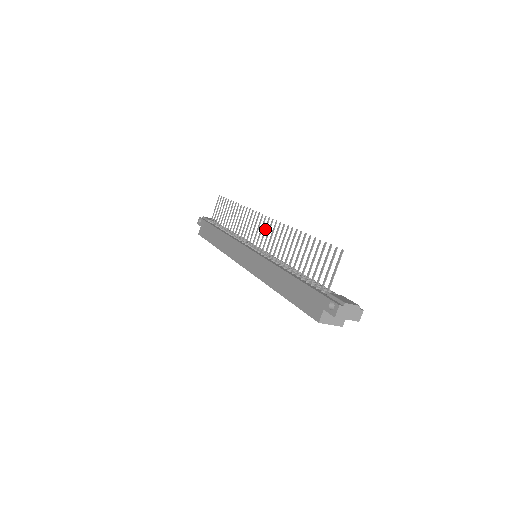
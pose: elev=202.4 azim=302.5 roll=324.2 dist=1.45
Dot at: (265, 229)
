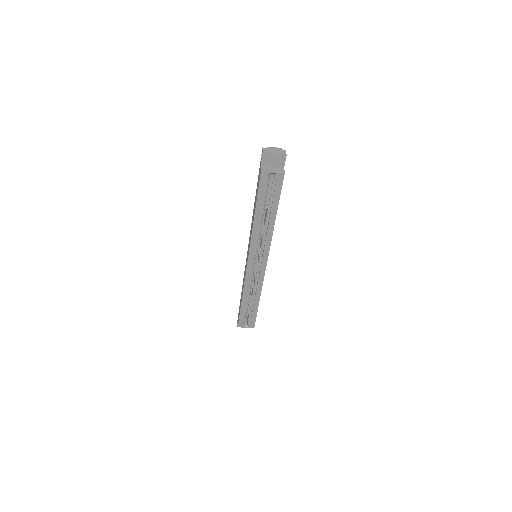
Dot at: occluded
